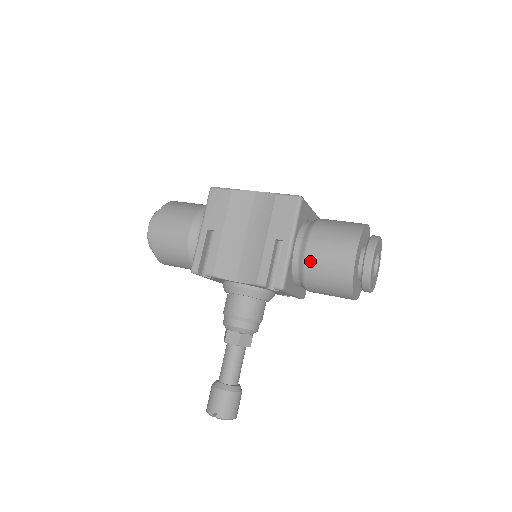
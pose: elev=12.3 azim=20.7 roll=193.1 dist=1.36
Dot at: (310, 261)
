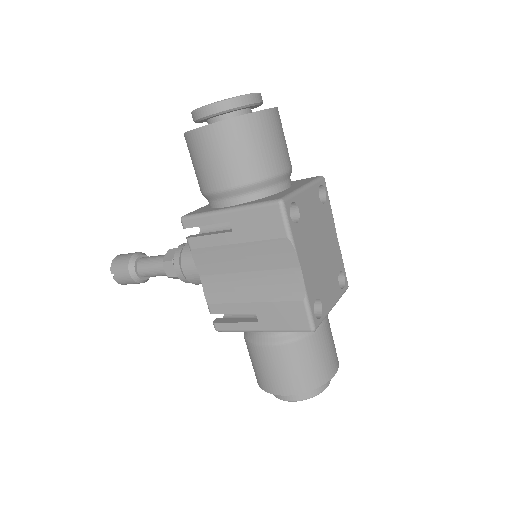
Dot at: (255, 350)
